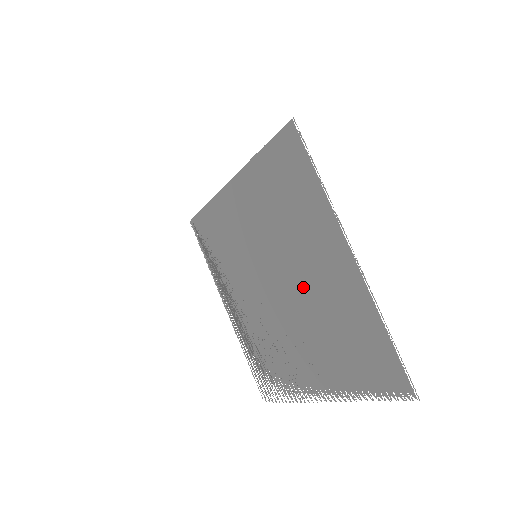
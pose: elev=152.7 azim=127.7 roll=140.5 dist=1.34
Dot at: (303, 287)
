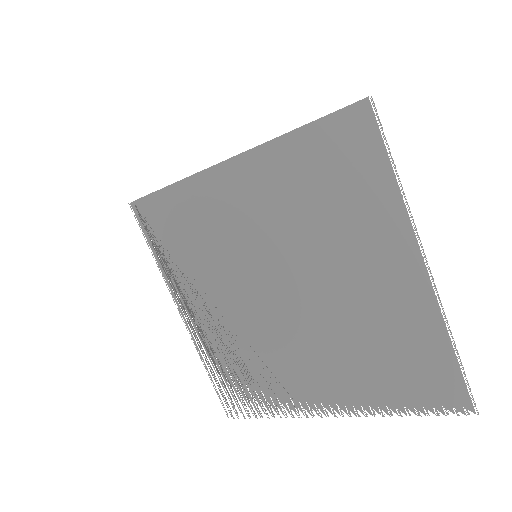
Dot at: (332, 296)
